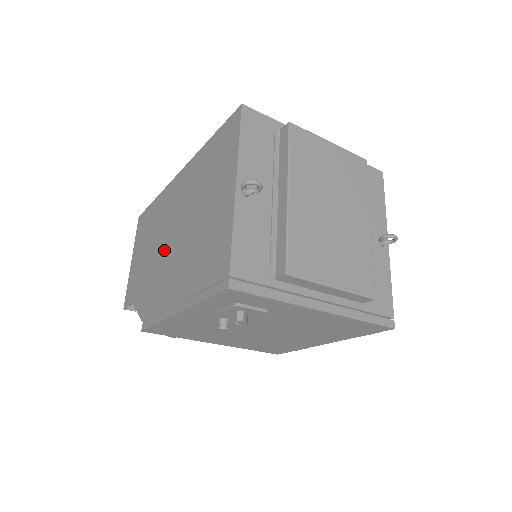
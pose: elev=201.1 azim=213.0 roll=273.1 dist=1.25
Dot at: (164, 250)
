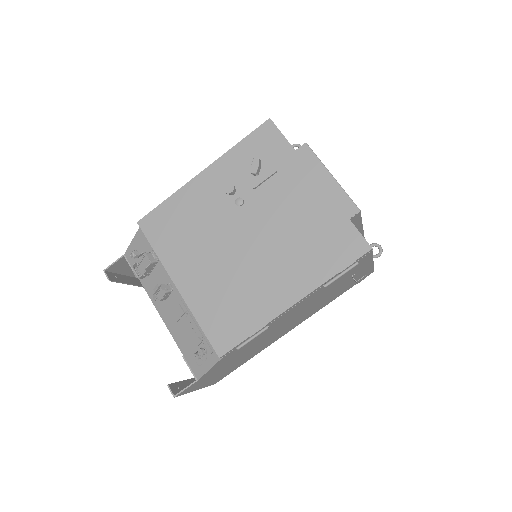
Dot at: occluded
